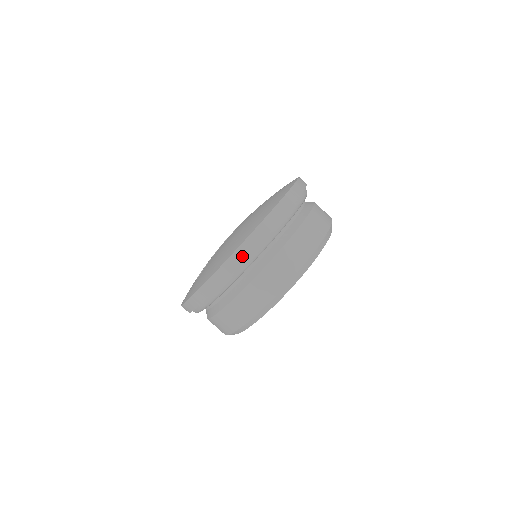
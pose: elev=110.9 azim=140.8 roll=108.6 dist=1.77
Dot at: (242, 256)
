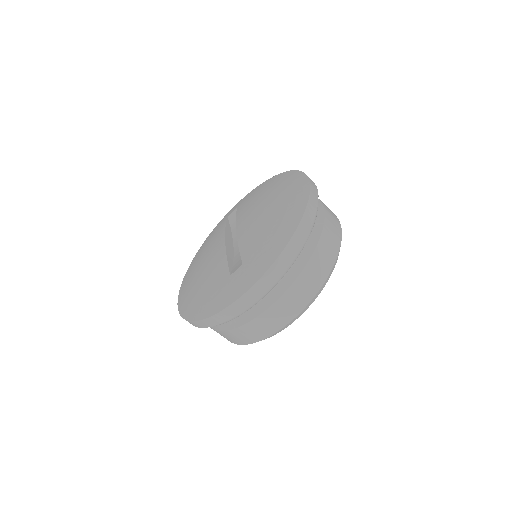
Dot at: (315, 201)
